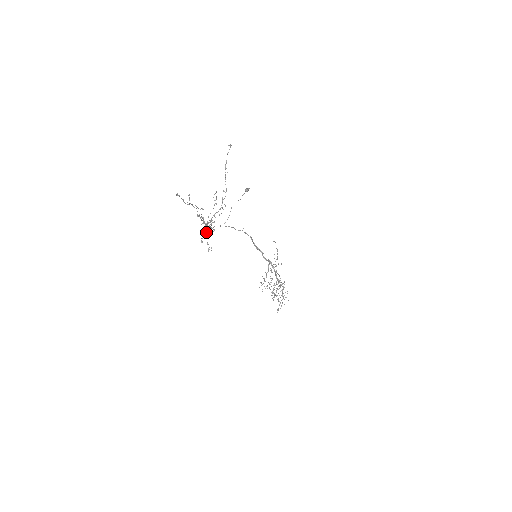
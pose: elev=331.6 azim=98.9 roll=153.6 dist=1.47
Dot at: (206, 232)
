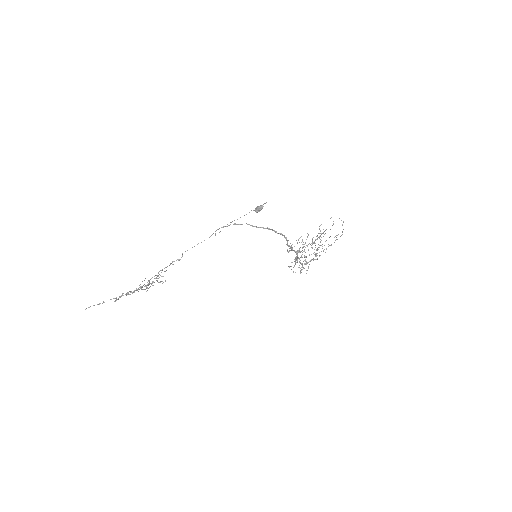
Dot at: occluded
